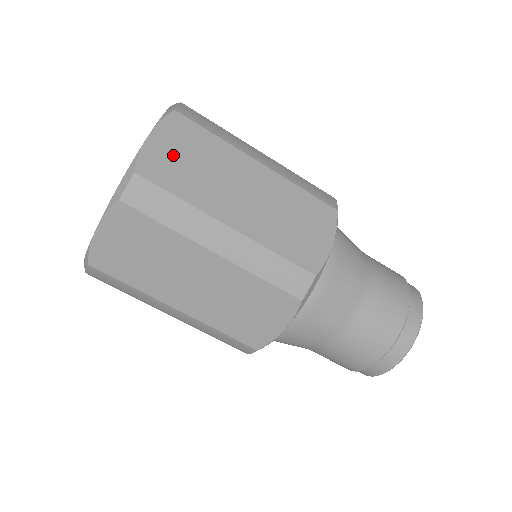
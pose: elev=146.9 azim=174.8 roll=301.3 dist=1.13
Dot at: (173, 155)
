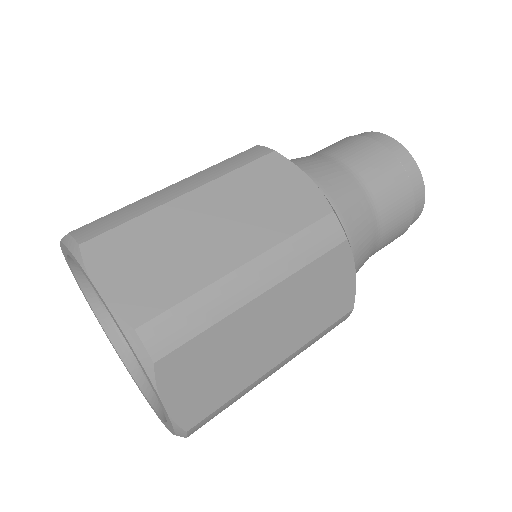
Dot at: (134, 276)
